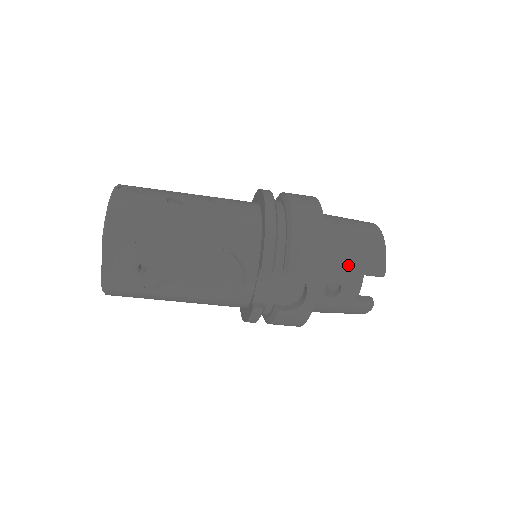
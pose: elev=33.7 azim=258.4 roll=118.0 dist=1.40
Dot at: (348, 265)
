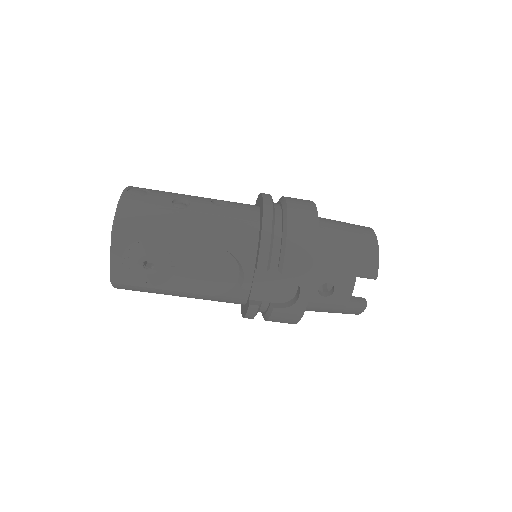
Dot at: (341, 267)
